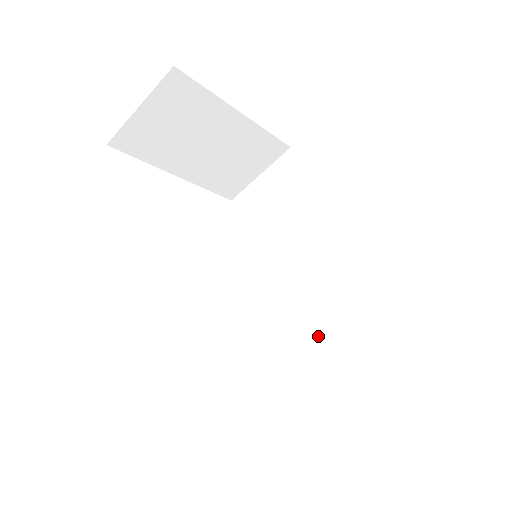
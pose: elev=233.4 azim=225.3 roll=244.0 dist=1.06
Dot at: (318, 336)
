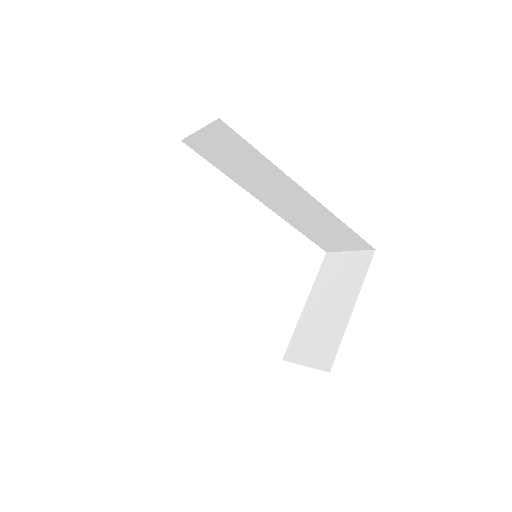
Dot at: (304, 224)
